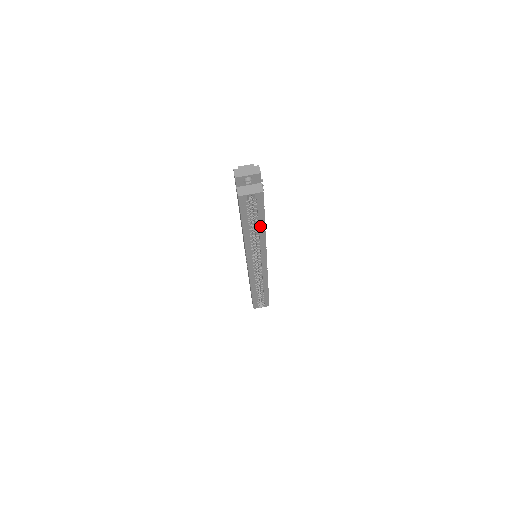
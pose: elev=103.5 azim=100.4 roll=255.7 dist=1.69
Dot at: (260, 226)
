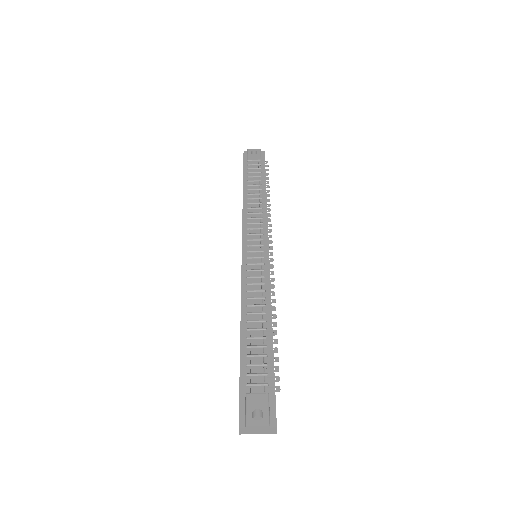
Dot at: occluded
